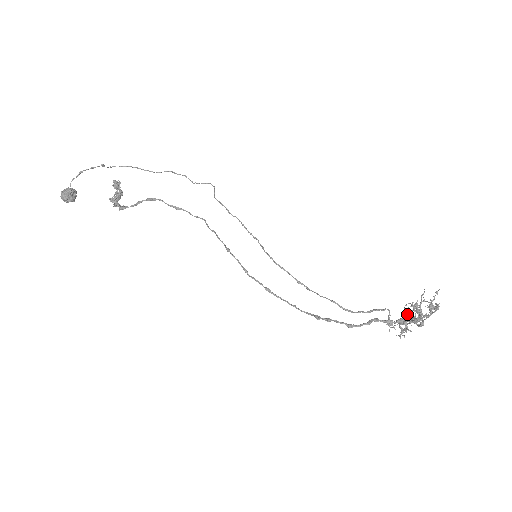
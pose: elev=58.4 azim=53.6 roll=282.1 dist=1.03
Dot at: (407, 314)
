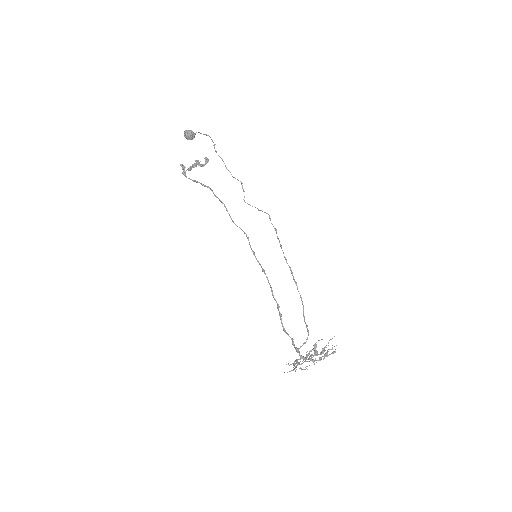
Dot at: (314, 348)
